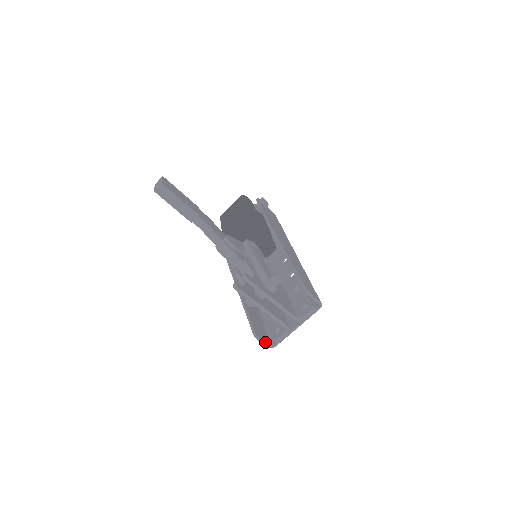
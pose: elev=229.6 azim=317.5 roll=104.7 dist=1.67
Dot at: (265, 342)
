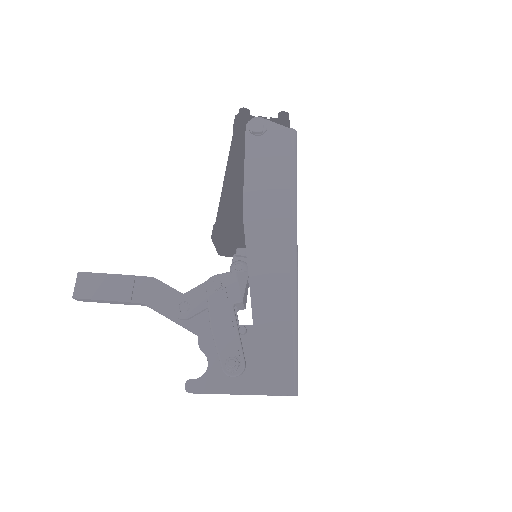
Dot at: occluded
